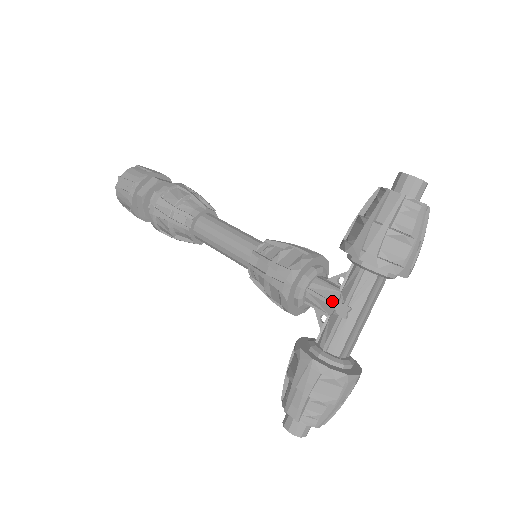
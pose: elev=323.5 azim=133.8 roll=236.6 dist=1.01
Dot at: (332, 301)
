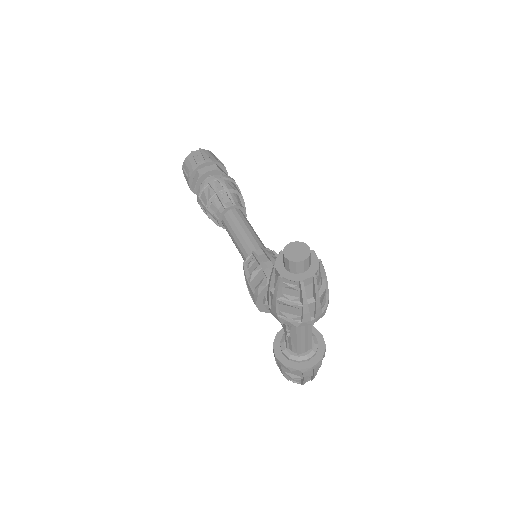
Dot at: occluded
